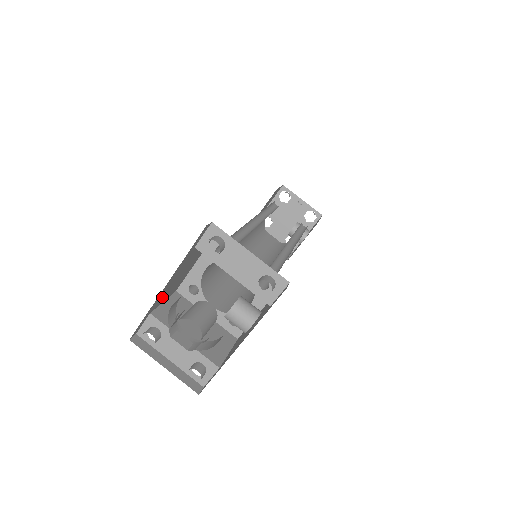
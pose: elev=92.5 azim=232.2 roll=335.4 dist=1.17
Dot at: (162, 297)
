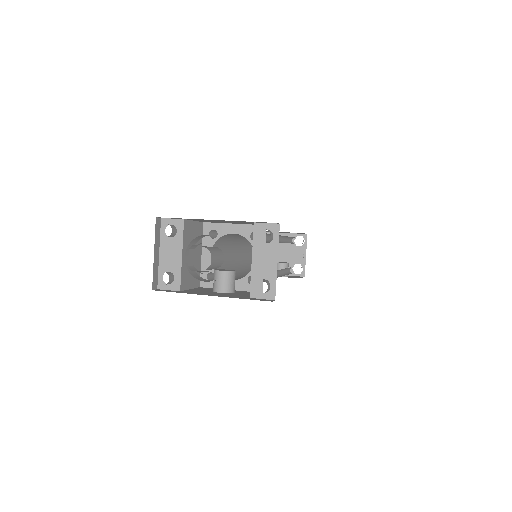
Dot at: (201, 220)
